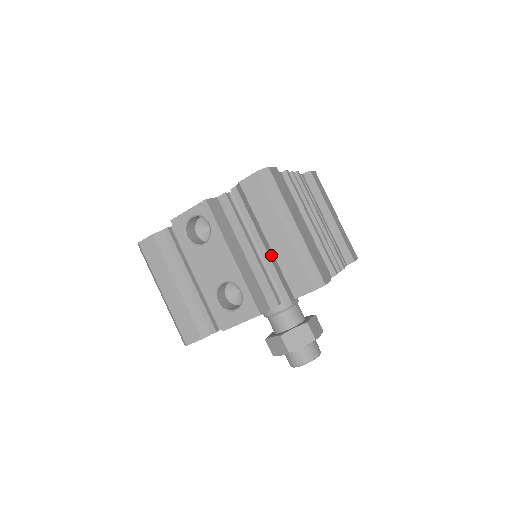
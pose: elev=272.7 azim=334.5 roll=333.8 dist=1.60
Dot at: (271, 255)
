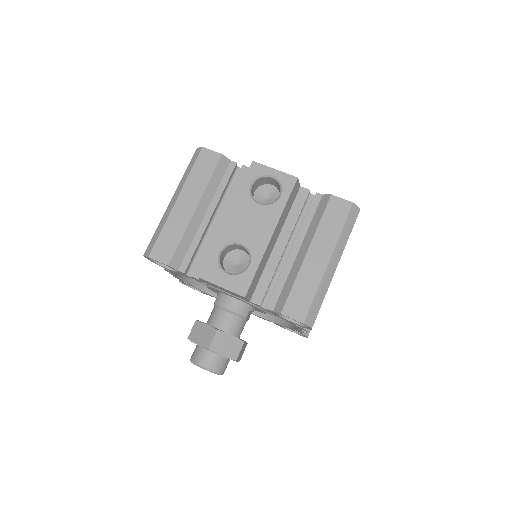
Dot at: (297, 266)
